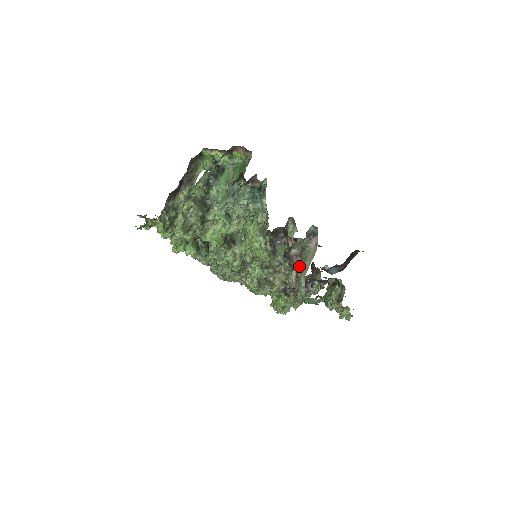
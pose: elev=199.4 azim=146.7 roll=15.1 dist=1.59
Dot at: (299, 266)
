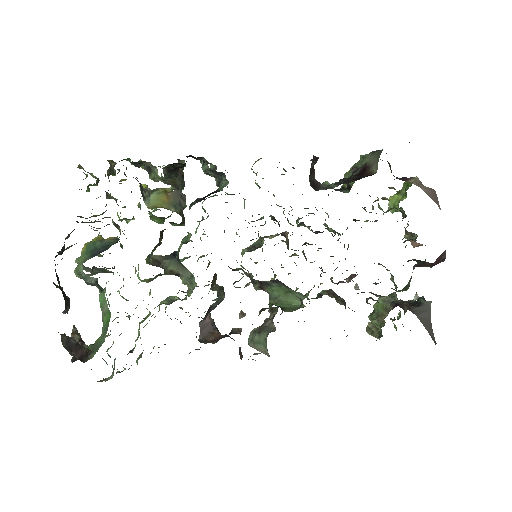
Dot at: (255, 334)
